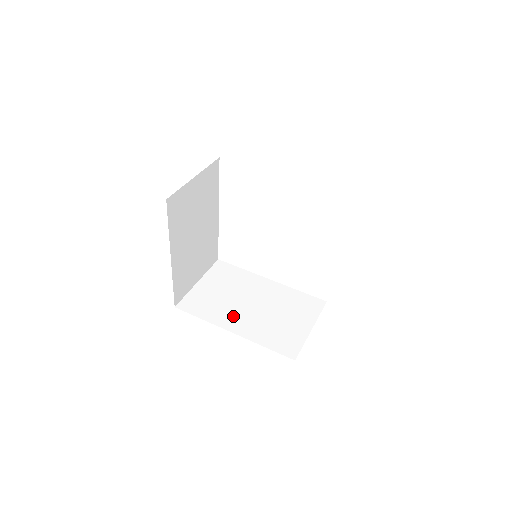
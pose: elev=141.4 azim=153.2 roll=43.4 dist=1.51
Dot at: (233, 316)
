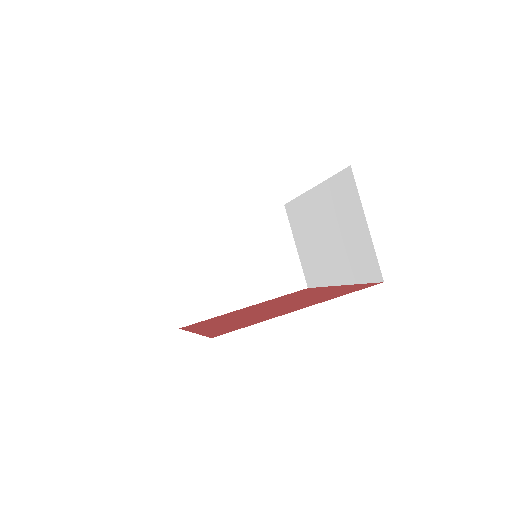
Dot at: (232, 291)
